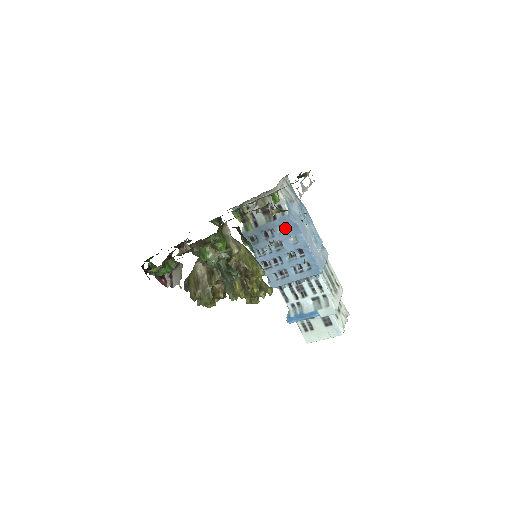
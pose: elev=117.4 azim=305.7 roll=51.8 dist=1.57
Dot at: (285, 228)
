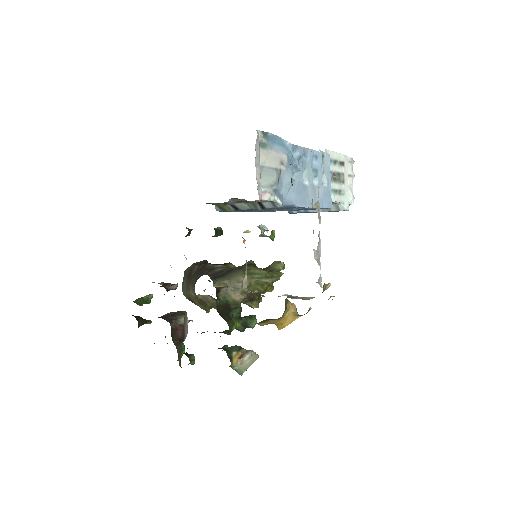
Dot at: occluded
